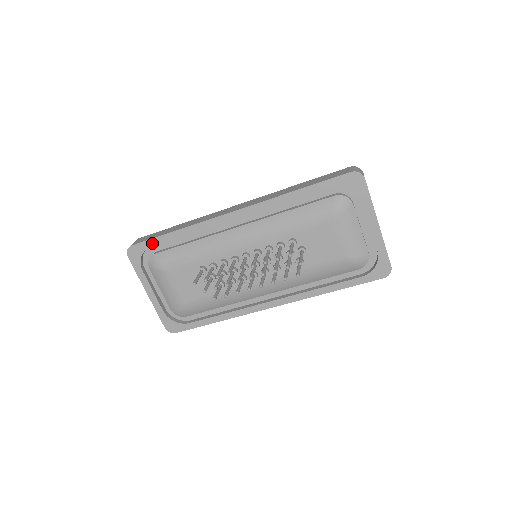
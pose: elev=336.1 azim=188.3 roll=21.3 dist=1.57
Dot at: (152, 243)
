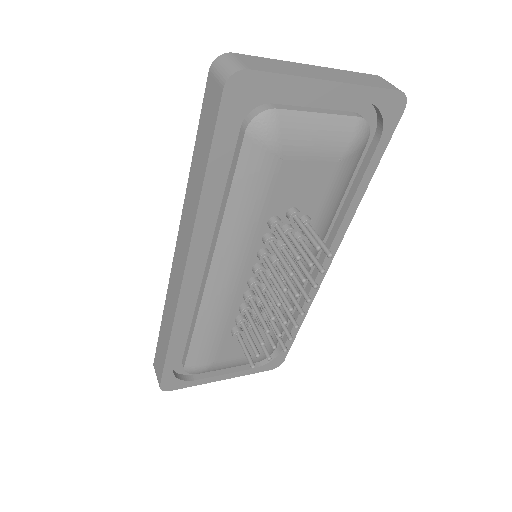
Dot at: (169, 367)
